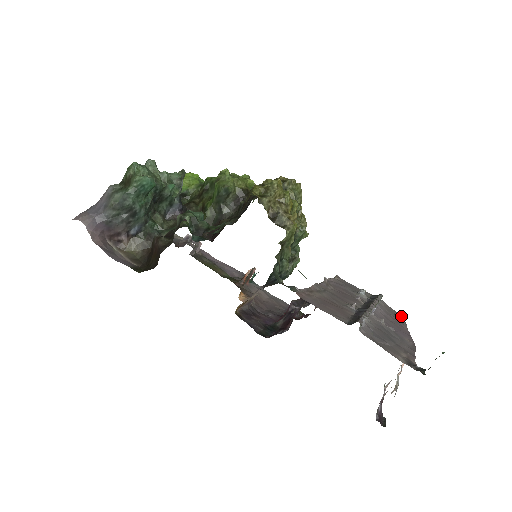
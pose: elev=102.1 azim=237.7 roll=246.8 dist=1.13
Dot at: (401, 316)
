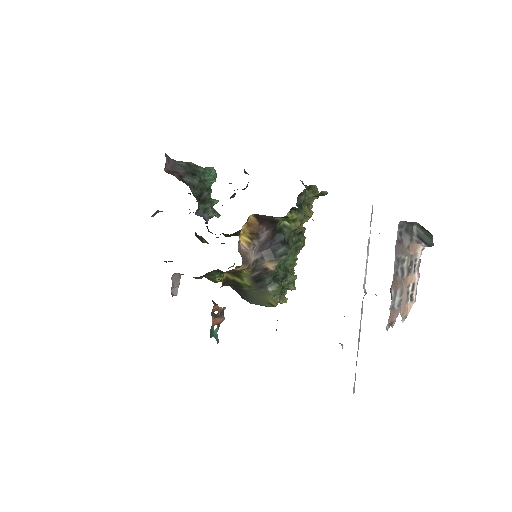
Dot at: occluded
